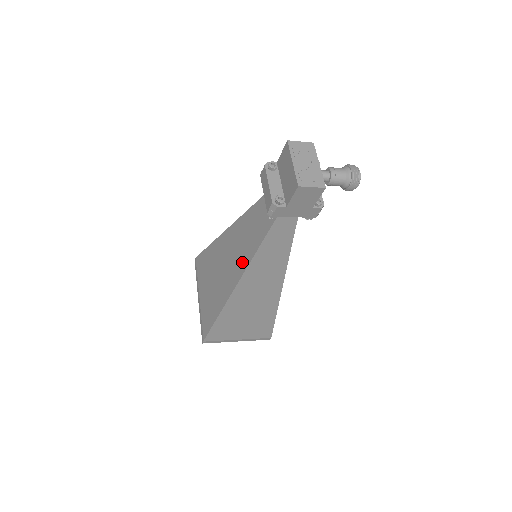
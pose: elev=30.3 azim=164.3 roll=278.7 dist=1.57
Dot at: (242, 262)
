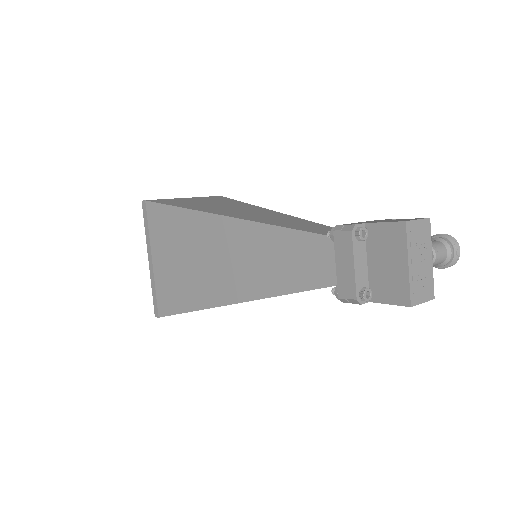
Dot at: (251, 286)
